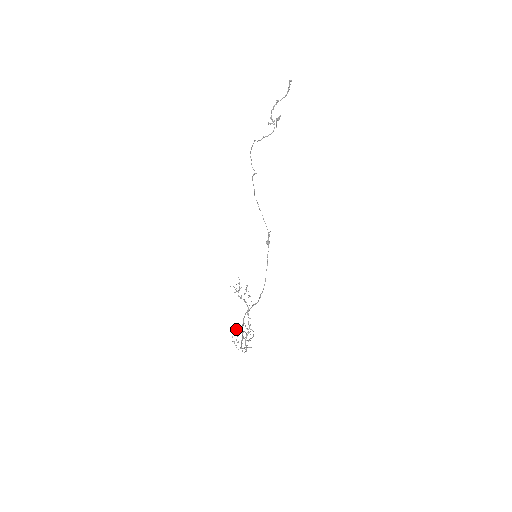
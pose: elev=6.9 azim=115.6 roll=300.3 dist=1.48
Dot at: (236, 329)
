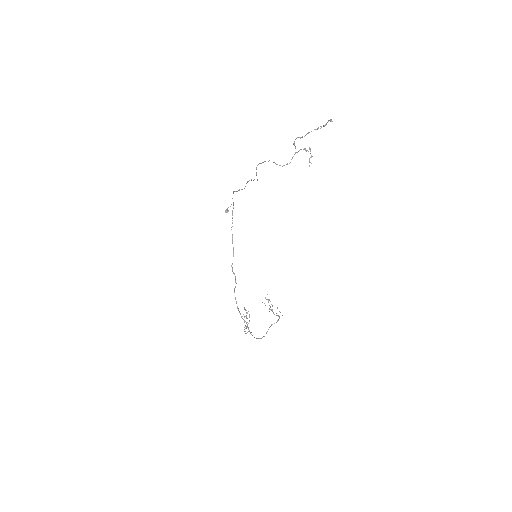
Dot at: occluded
